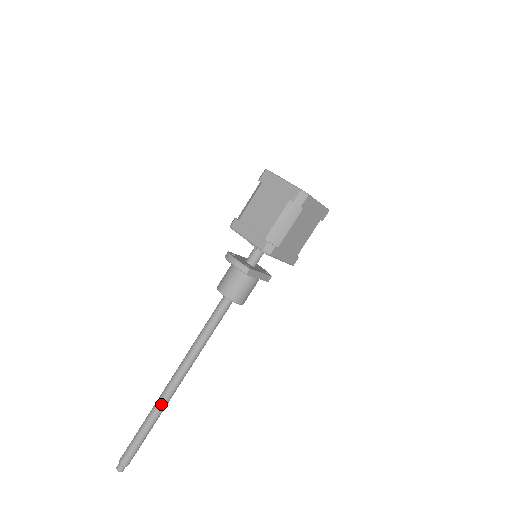
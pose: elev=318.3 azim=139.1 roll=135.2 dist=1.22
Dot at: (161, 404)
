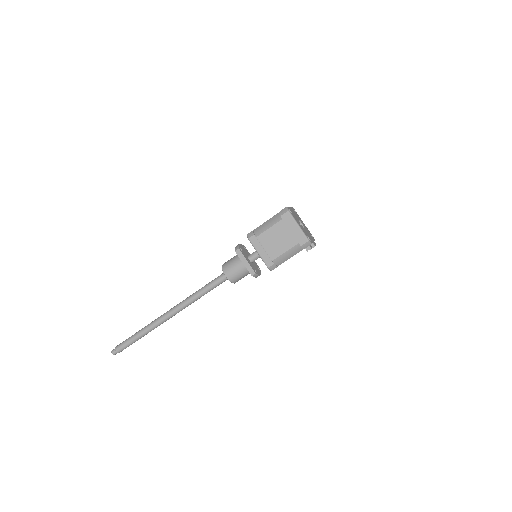
Dot at: (155, 320)
